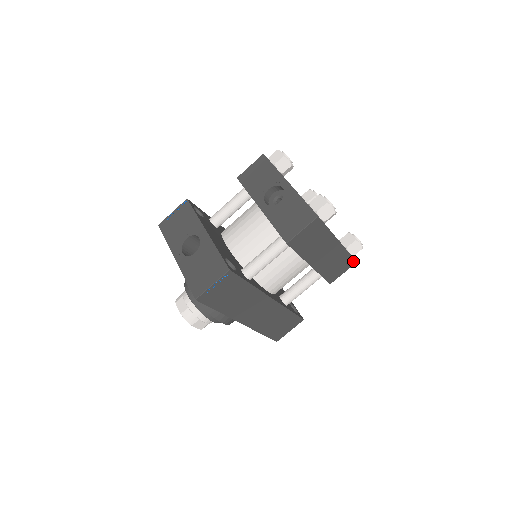
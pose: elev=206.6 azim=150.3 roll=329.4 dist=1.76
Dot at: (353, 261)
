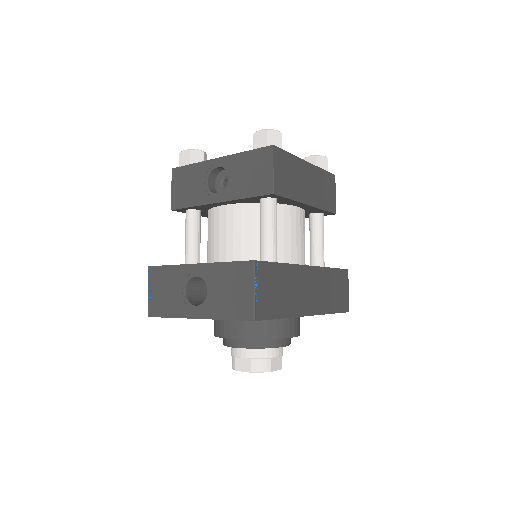
Dot at: (332, 176)
